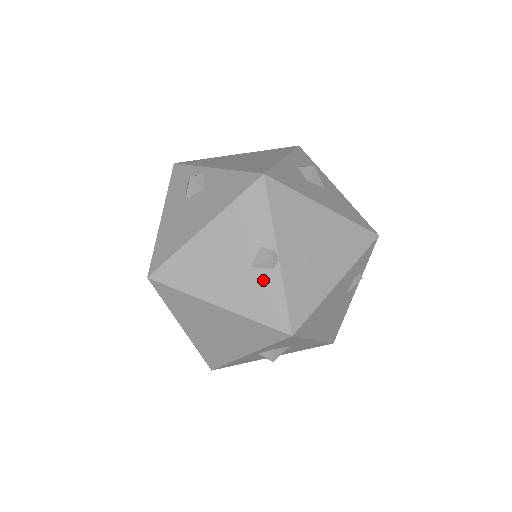
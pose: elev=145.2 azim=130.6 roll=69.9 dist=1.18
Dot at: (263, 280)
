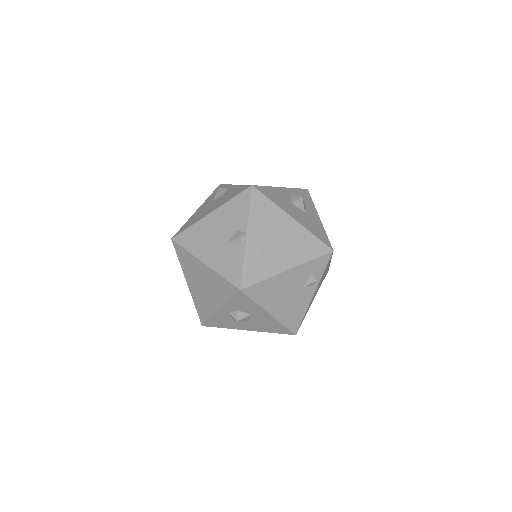
Dot at: (234, 251)
